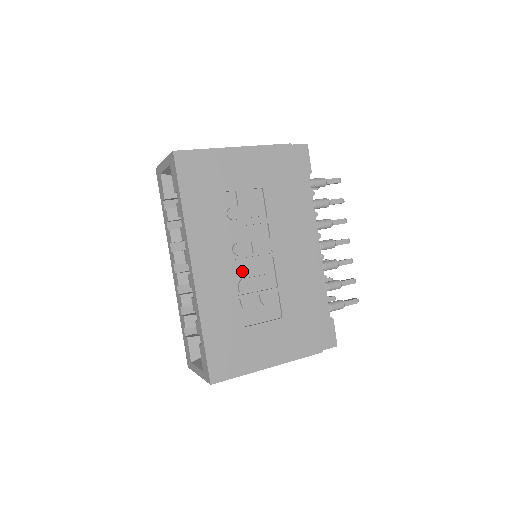
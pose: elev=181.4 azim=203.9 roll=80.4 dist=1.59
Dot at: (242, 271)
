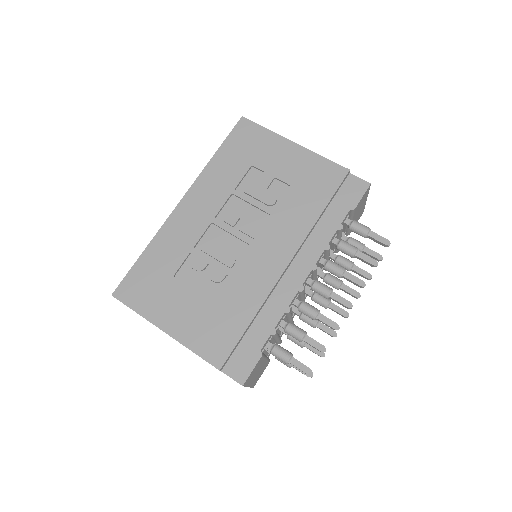
Dot at: (216, 235)
